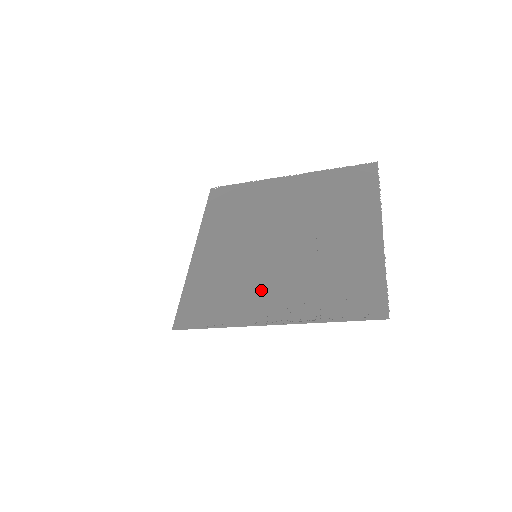
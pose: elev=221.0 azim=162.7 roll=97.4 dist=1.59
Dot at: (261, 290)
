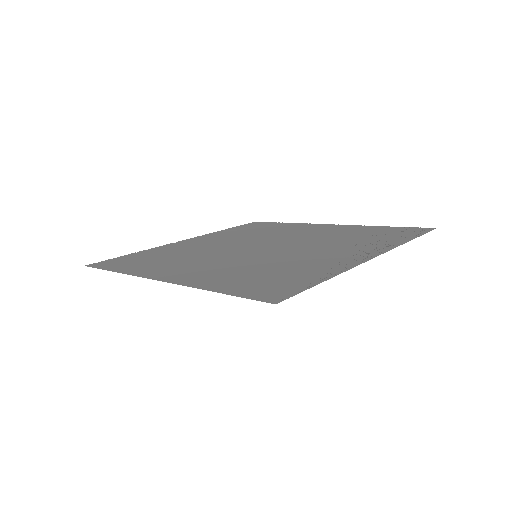
Dot at: (313, 257)
